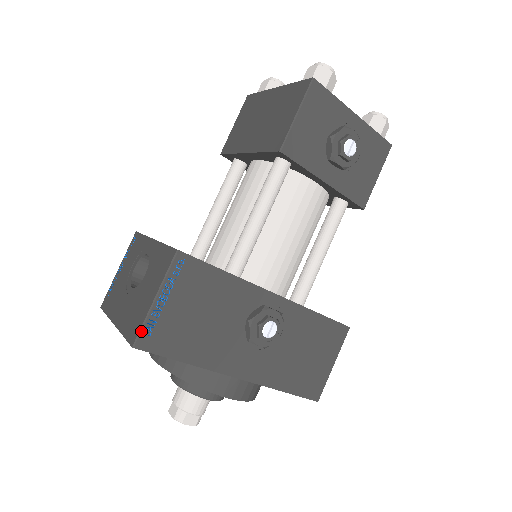
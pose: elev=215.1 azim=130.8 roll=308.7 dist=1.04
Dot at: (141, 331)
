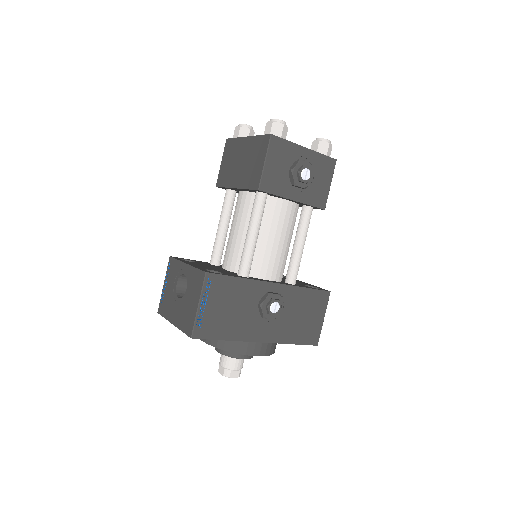
Dot at: (194, 327)
